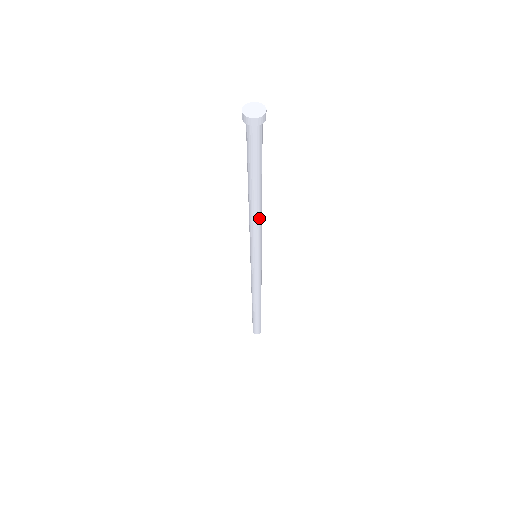
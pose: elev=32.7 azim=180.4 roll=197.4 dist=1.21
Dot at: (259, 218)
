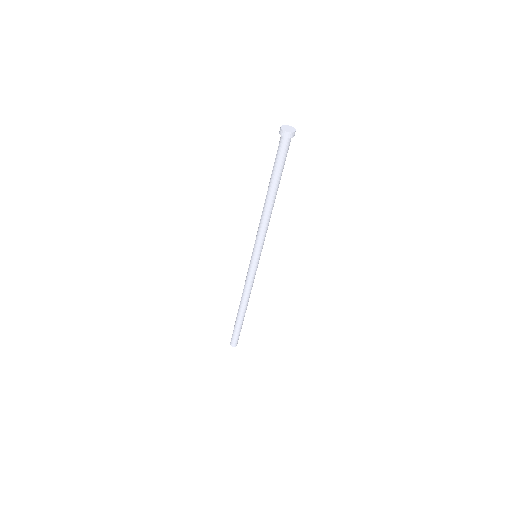
Dot at: (270, 217)
